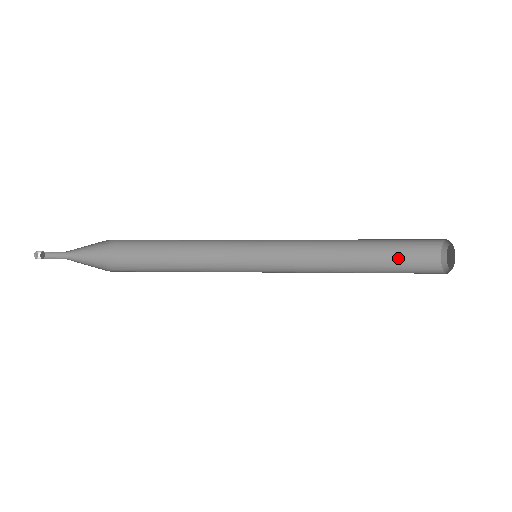
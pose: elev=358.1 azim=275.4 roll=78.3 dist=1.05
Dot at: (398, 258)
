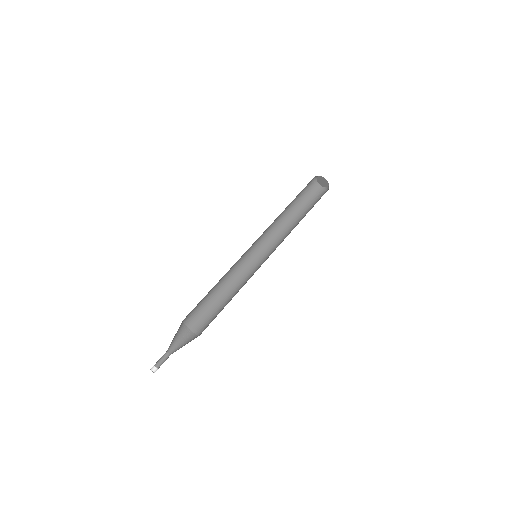
Dot at: occluded
